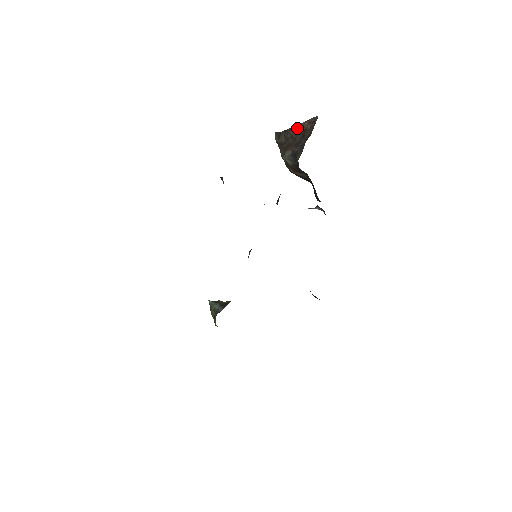
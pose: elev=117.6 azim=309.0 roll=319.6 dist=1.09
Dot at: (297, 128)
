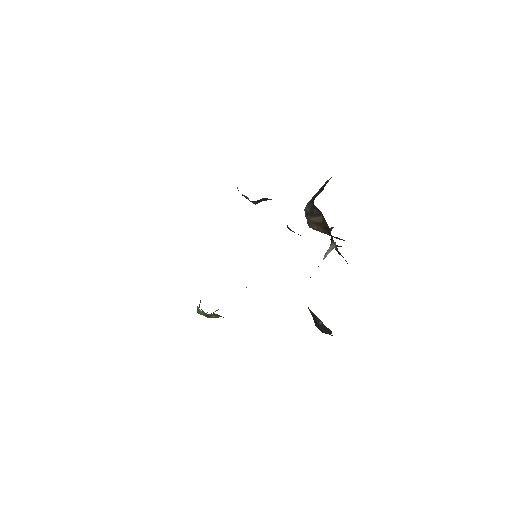
Dot at: (319, 189)
